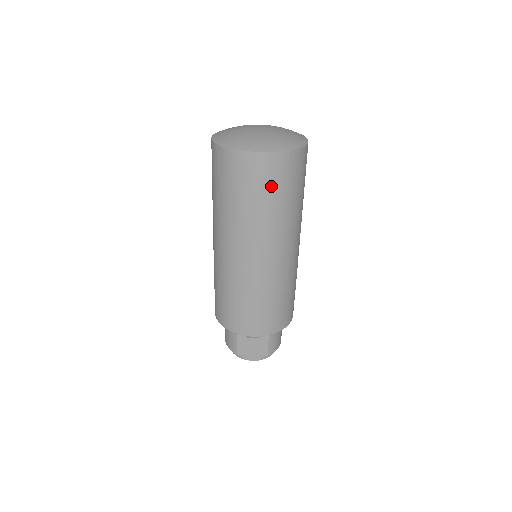
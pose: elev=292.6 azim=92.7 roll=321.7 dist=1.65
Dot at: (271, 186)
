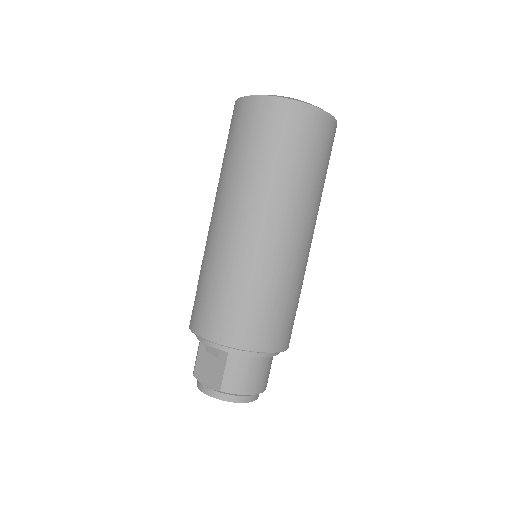
Dot at: (256, 134)
